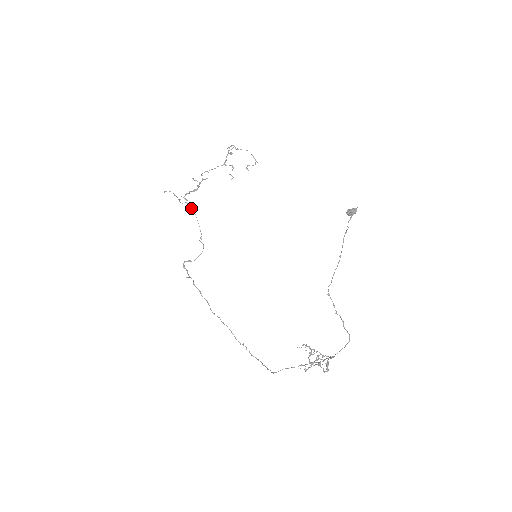
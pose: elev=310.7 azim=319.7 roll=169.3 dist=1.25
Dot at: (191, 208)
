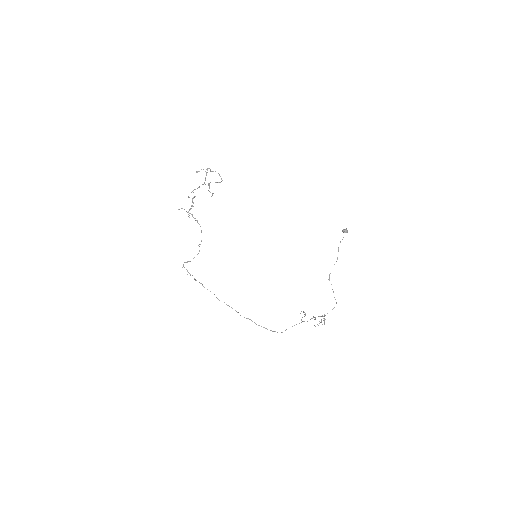
Dot at: (197, 221)
